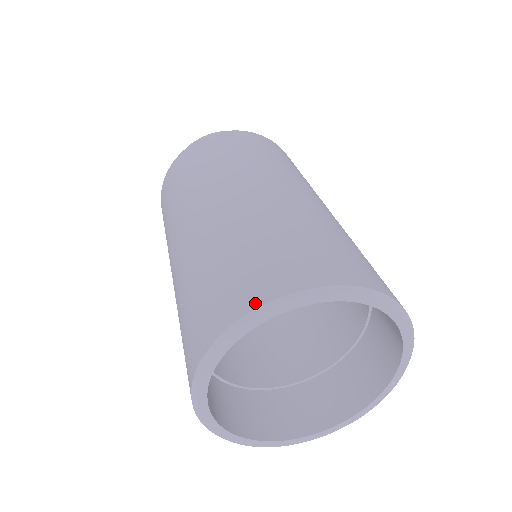
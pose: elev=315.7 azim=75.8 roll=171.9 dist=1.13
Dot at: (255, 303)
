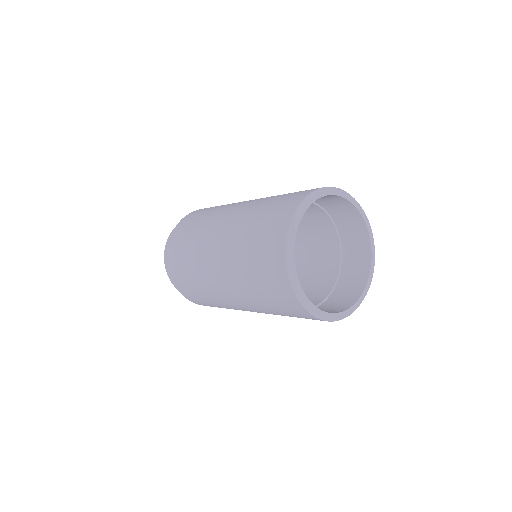
Dot at: (317, 188)
